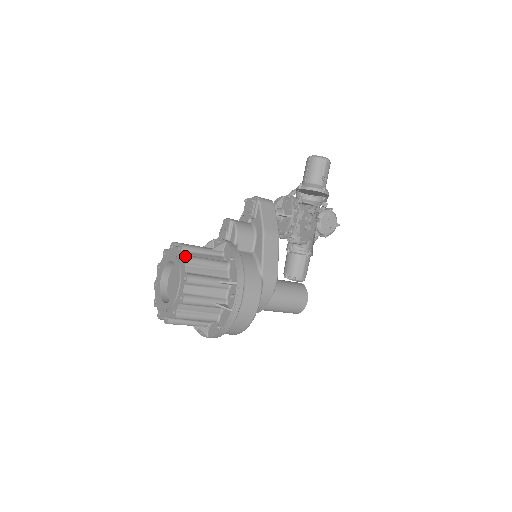
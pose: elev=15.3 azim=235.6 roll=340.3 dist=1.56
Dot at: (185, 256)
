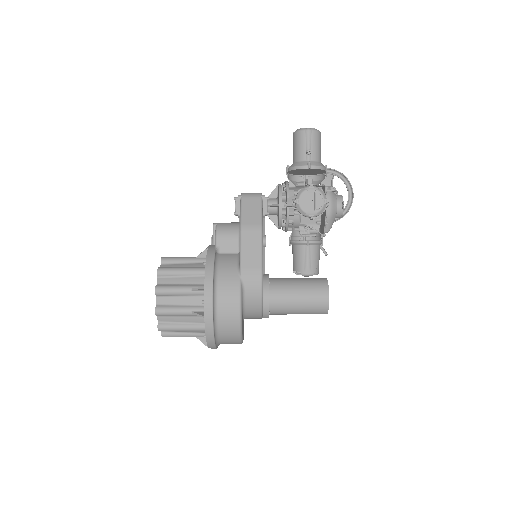
Dot at: (158, 268)
